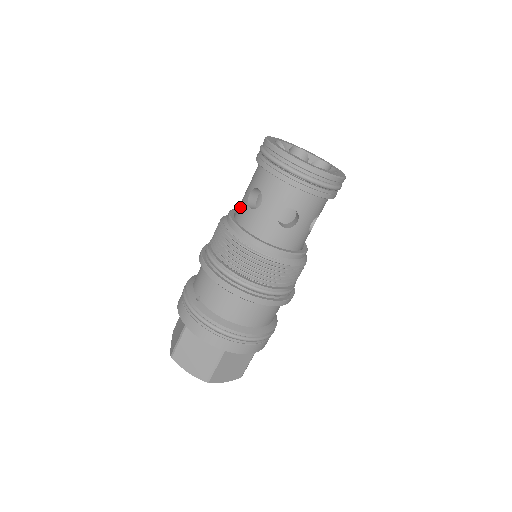
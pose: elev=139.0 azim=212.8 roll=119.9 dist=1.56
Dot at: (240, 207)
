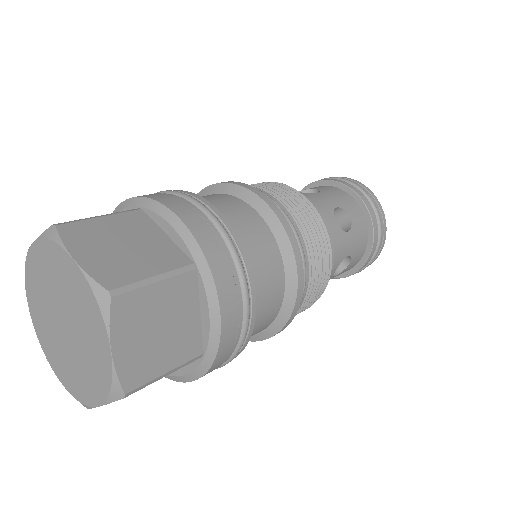
Dot at: occluded
